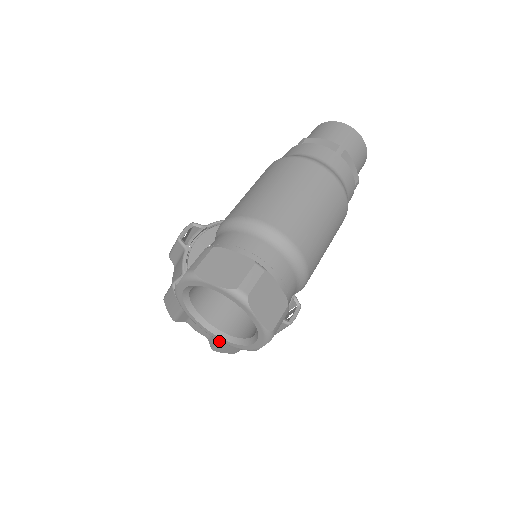
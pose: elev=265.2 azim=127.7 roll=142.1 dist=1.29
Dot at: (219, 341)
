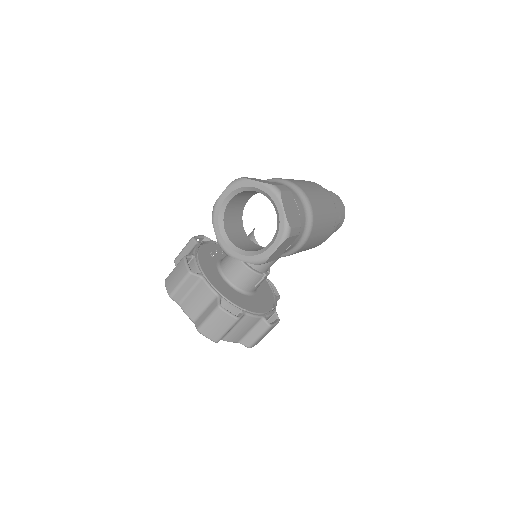
Dot at: (211, 312)
